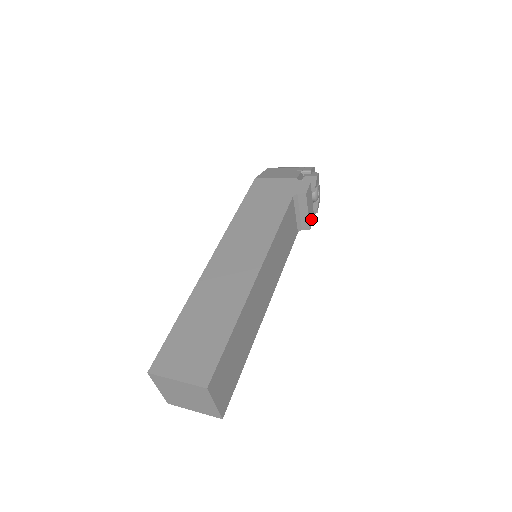
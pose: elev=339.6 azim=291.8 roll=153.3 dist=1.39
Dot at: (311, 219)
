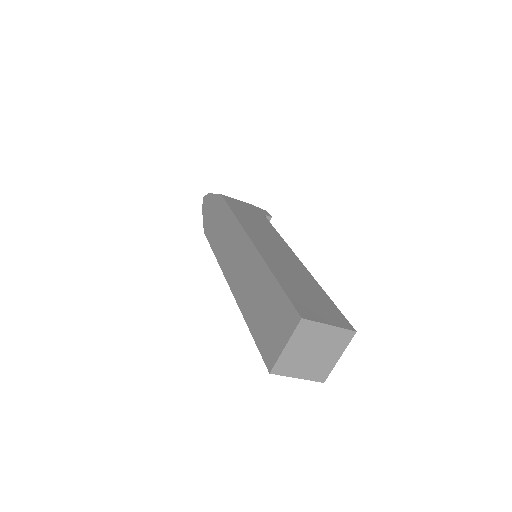
Dot at: occluded
